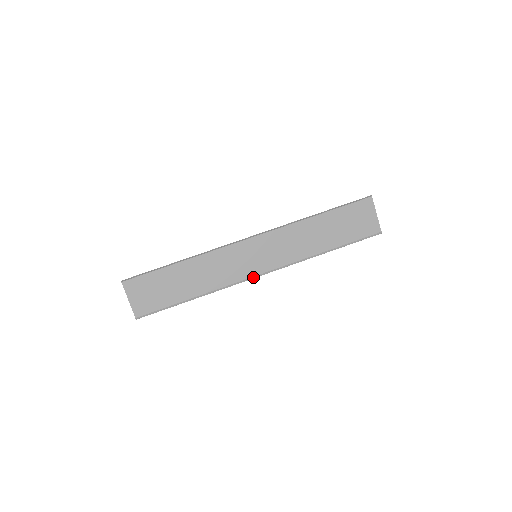
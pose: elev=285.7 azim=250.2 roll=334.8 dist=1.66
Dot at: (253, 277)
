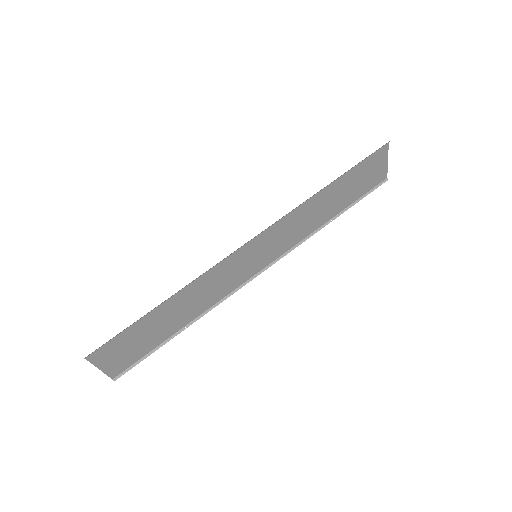
Dot at: (252, 278)
